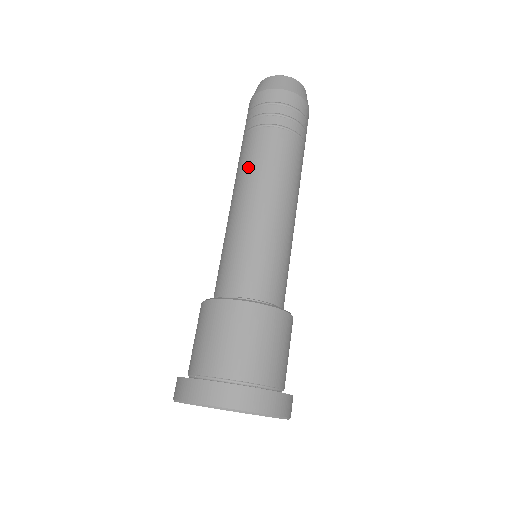
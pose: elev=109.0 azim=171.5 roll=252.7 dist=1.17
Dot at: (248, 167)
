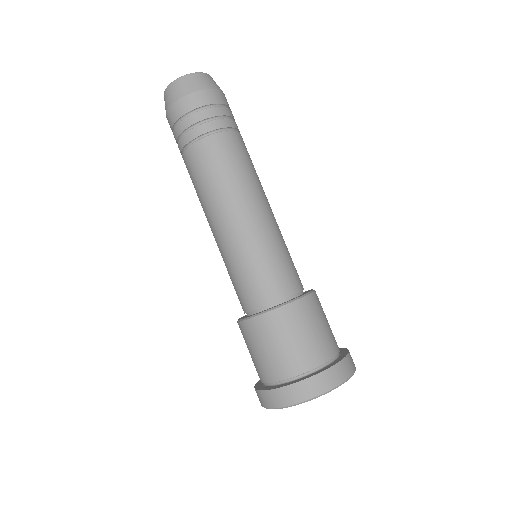
Dot at: occluded
